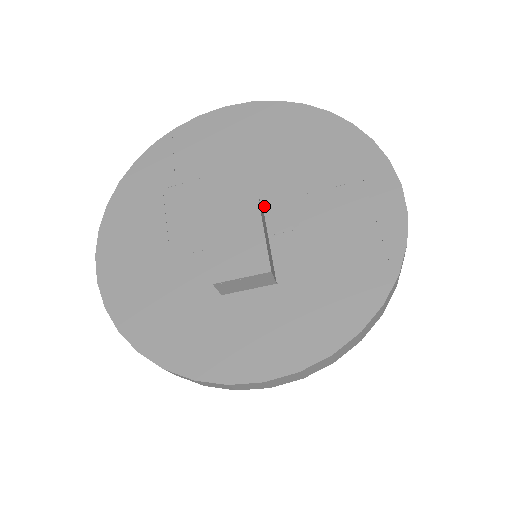
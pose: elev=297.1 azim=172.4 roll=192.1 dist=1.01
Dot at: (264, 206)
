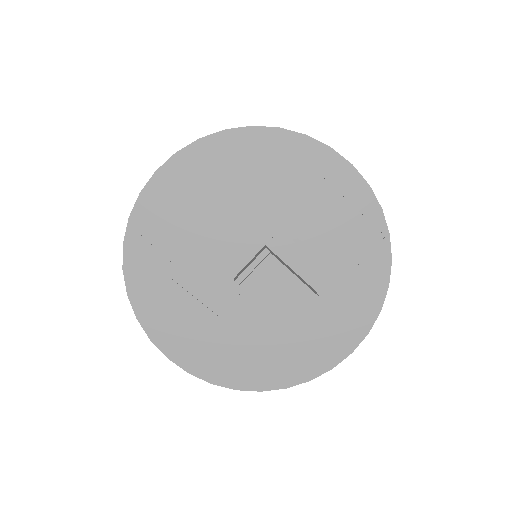
Dot at: (264, 242)
